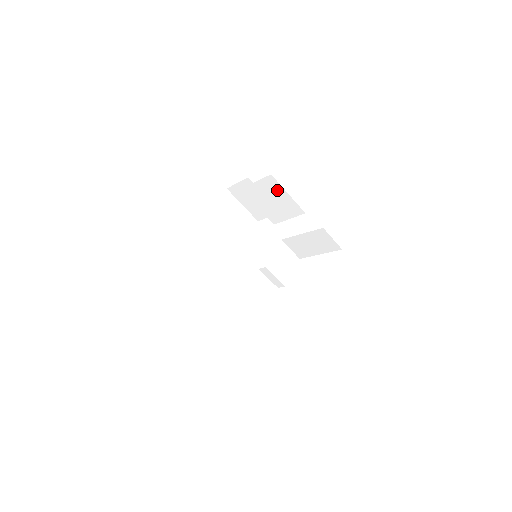
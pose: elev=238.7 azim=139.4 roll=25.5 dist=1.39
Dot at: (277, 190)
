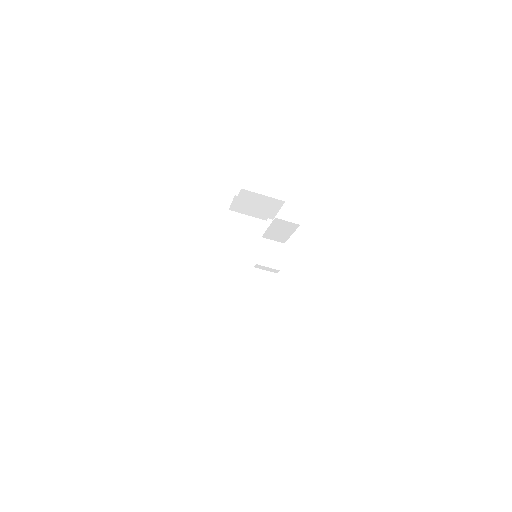
Dot at: (254, 196)
